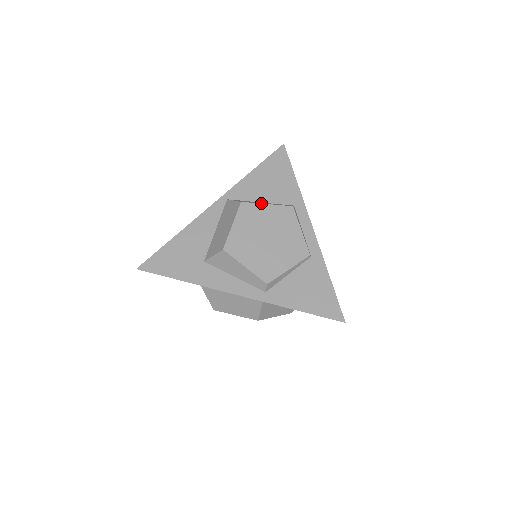
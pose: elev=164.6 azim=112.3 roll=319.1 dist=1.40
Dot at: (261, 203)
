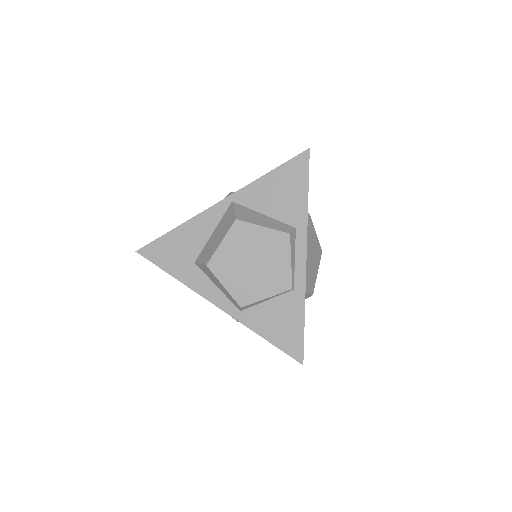
Dot at: (257, 224)
